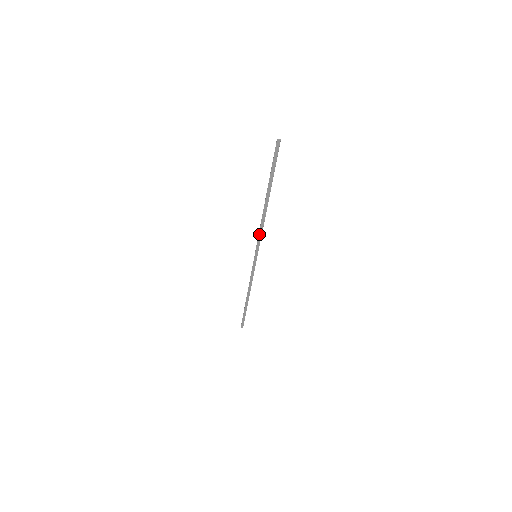
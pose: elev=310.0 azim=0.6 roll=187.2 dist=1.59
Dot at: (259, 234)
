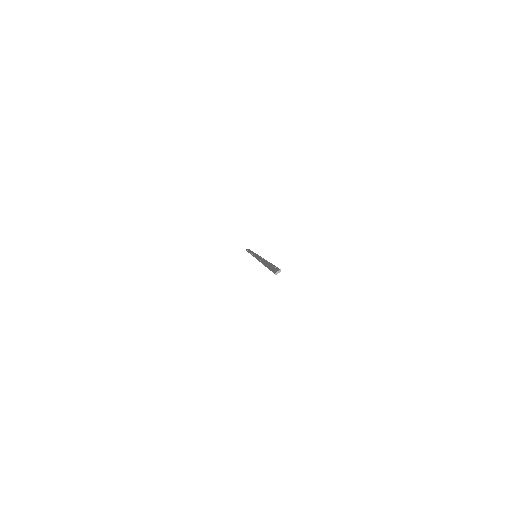
Dot at: occluded
